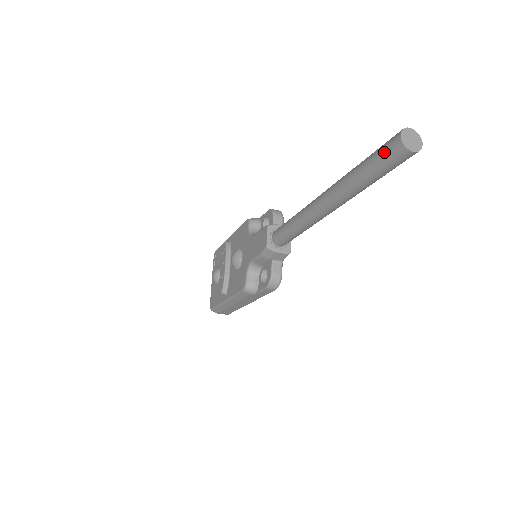
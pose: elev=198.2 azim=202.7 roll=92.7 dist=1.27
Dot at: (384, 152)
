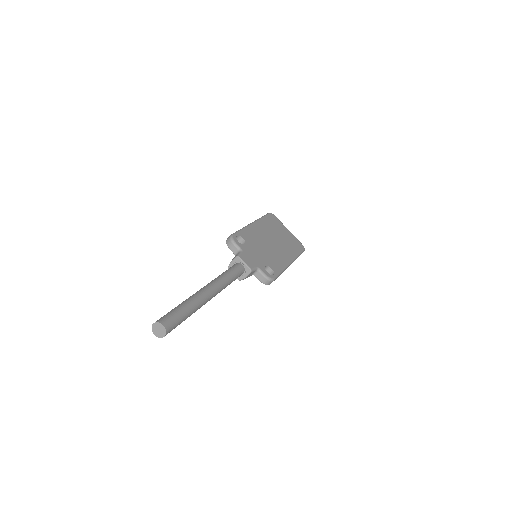
Dot at: occluded
